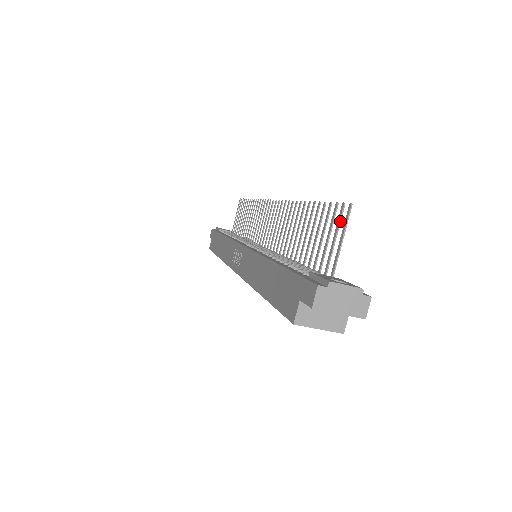
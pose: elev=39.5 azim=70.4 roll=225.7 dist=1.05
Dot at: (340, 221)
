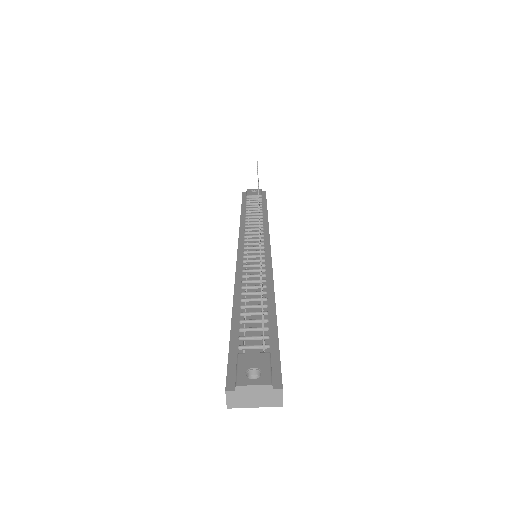
Dot at: occluded
